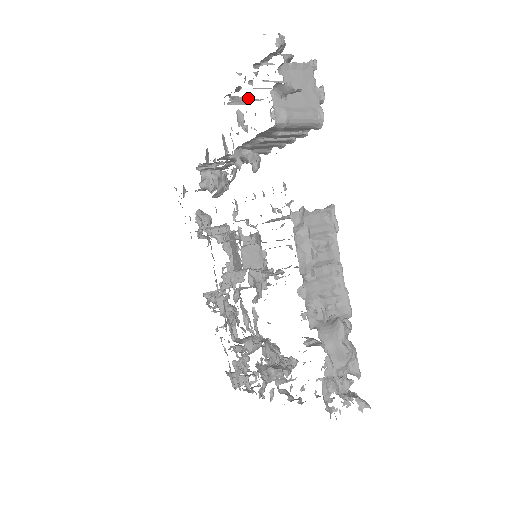
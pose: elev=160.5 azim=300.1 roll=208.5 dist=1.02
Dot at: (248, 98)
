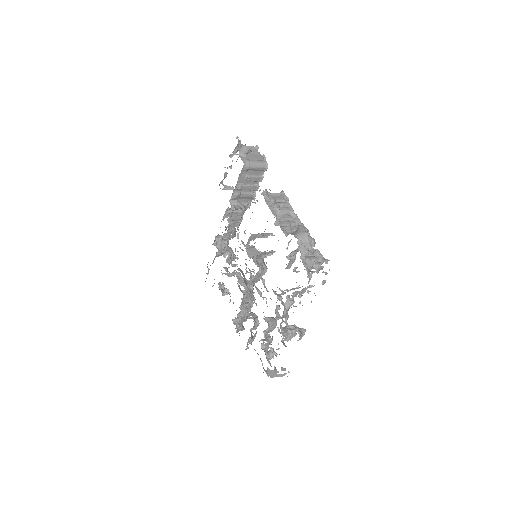
Dot at: (233, 187)
